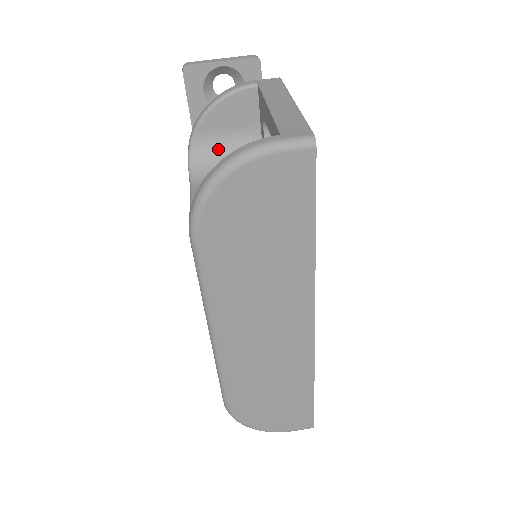
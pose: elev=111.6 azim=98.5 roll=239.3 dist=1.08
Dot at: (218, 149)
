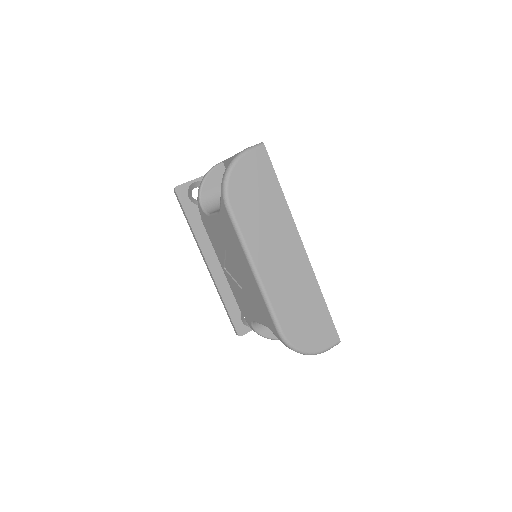
Dot at: (215, 199)
